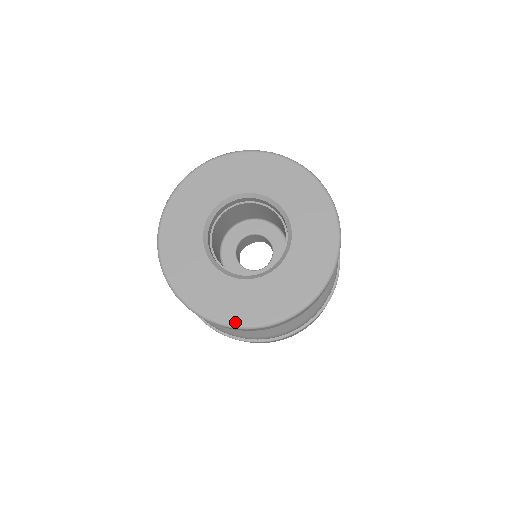
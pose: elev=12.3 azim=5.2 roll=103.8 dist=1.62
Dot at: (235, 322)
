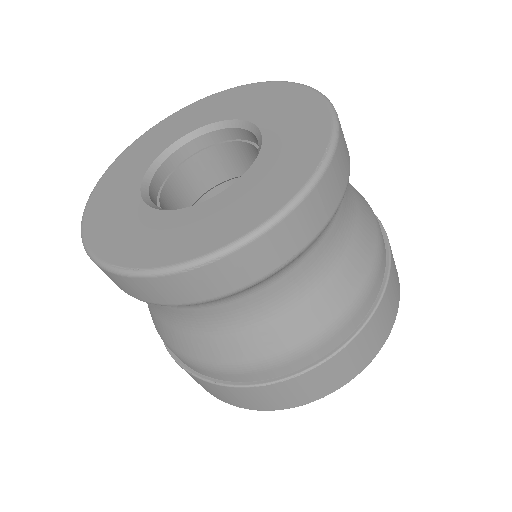
Dot at: (177, 260)
